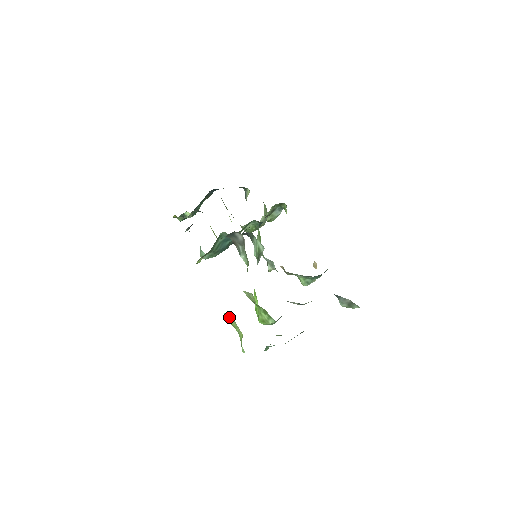
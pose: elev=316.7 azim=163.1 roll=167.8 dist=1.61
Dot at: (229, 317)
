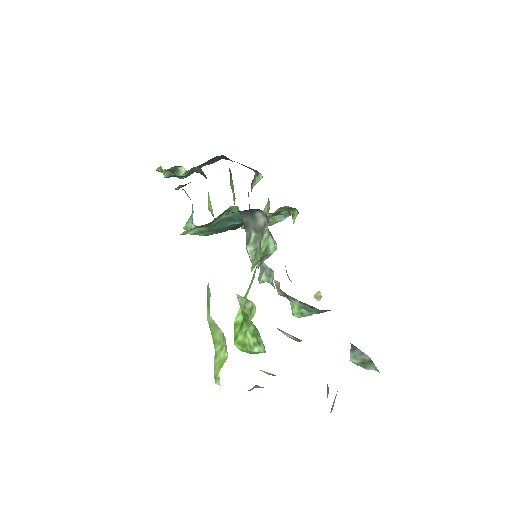
Dot at: (216, 324)
